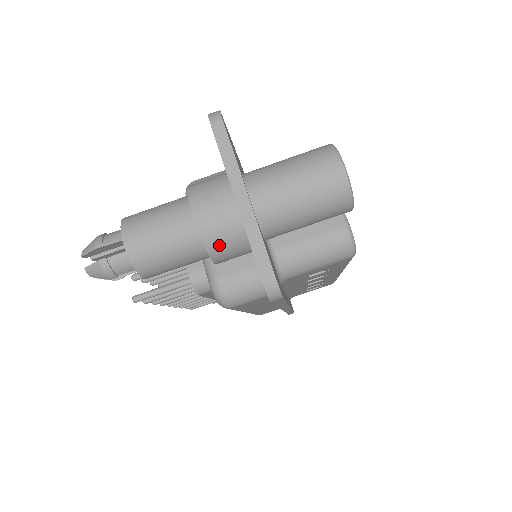
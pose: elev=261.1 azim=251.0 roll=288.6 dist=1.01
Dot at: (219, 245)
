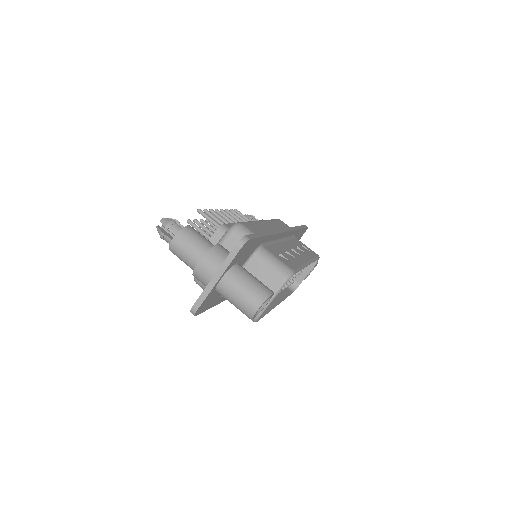
Dot at: (198, 278)
